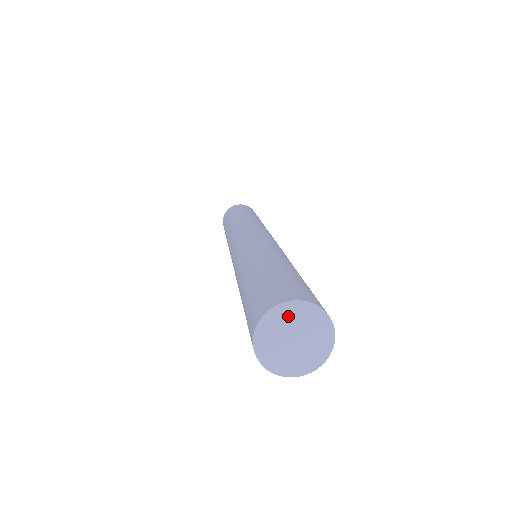
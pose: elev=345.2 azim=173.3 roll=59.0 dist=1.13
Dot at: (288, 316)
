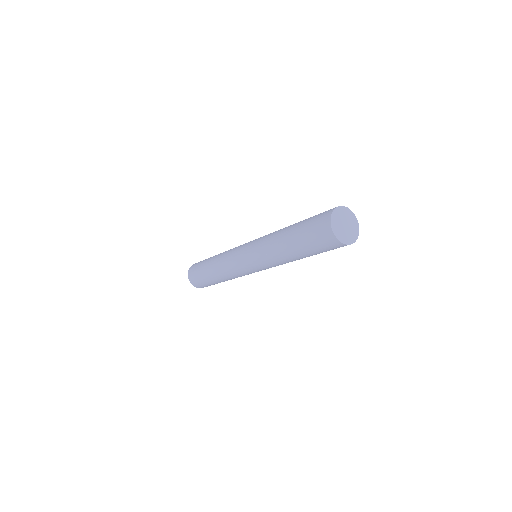
Dot at: (342, 213)
